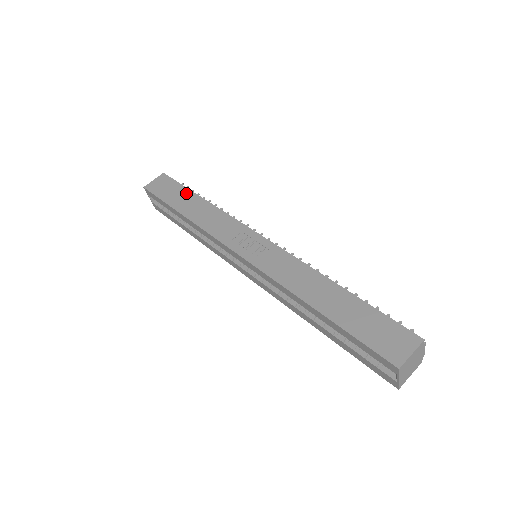
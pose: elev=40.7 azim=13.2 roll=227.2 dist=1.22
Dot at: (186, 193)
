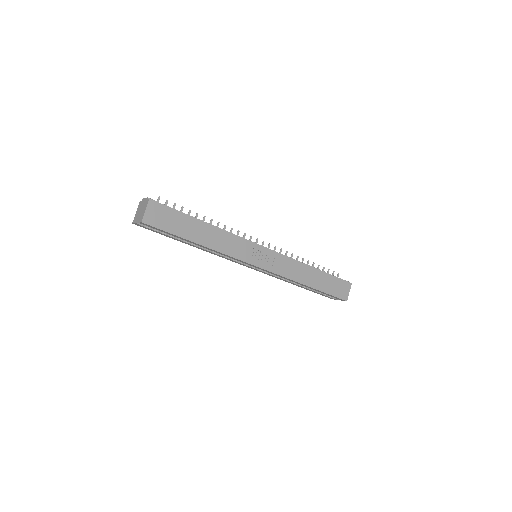
Dot at: (189, 221)
